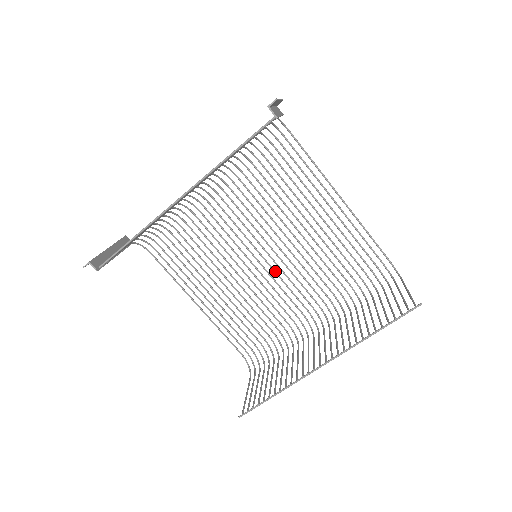
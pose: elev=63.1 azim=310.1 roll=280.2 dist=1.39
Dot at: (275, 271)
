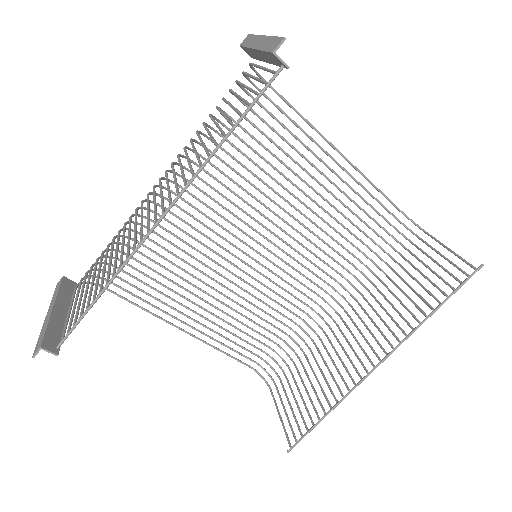
Dot at: (274, 263)
